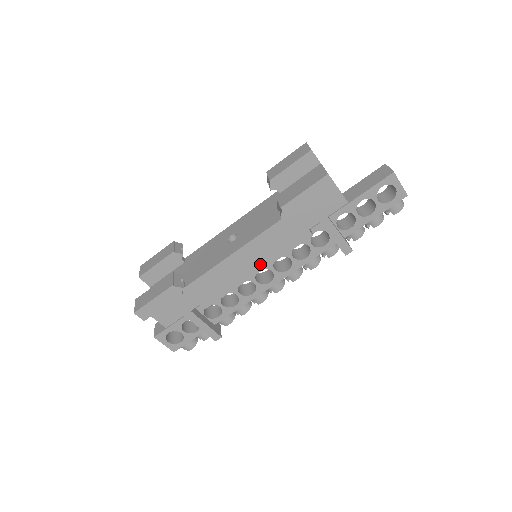
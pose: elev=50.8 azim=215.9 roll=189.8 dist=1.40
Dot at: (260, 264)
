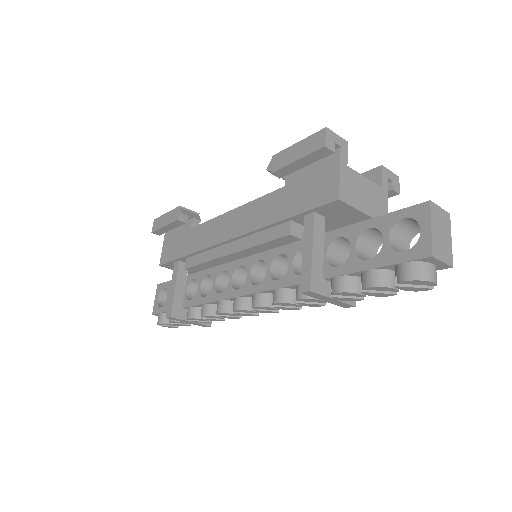
Dot at: (238, 243)
